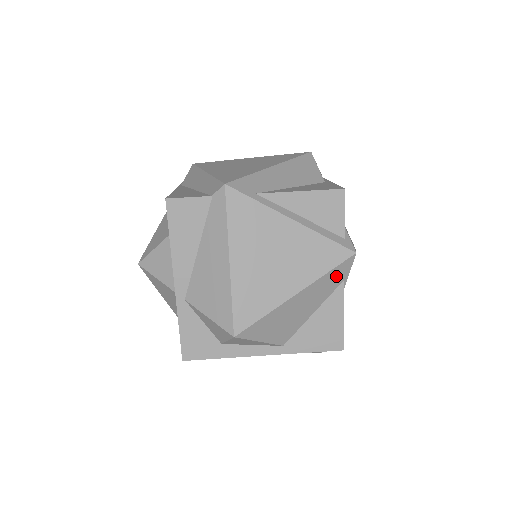
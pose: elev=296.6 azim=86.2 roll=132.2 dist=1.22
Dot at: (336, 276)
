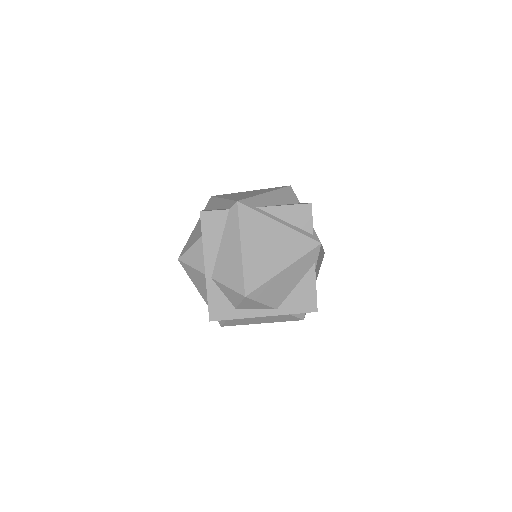
Dot at: (309, 259)
